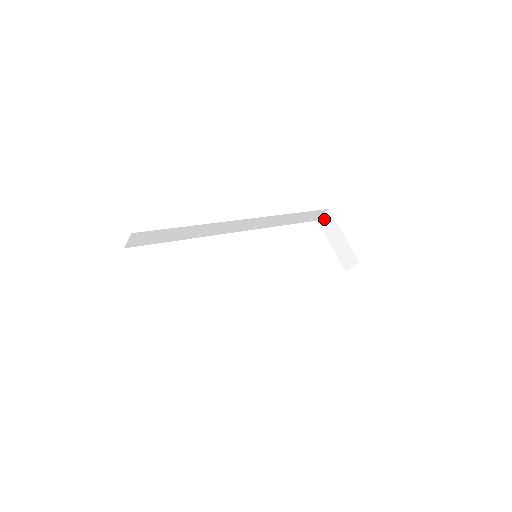
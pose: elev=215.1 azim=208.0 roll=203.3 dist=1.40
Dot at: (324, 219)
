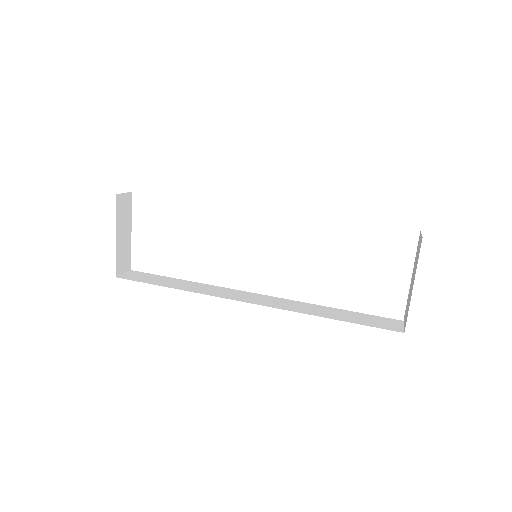
Dot at: (419, 241)
